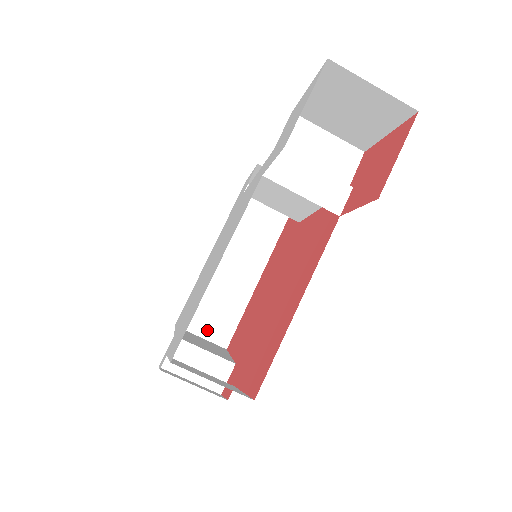
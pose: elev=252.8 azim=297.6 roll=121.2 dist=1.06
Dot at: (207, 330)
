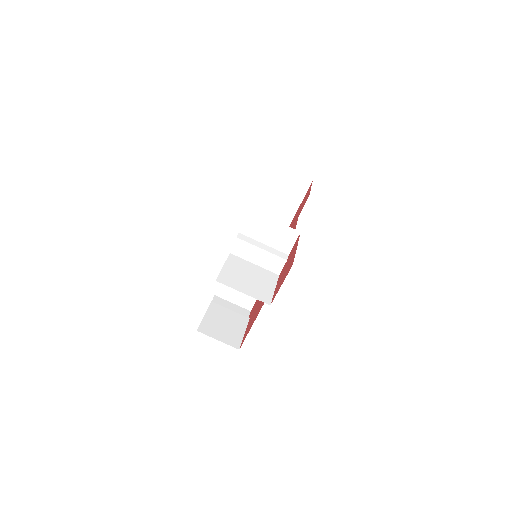
Dot at: occluded
